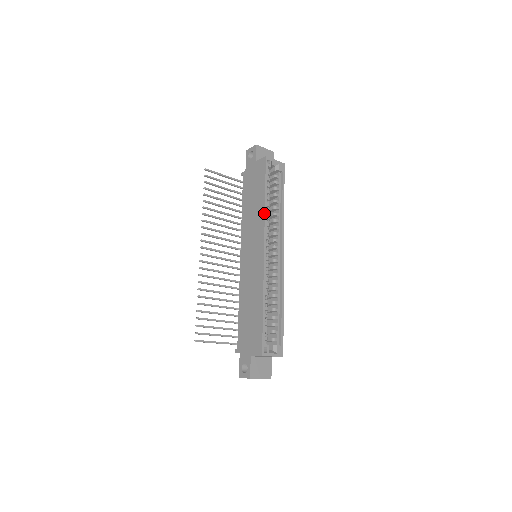
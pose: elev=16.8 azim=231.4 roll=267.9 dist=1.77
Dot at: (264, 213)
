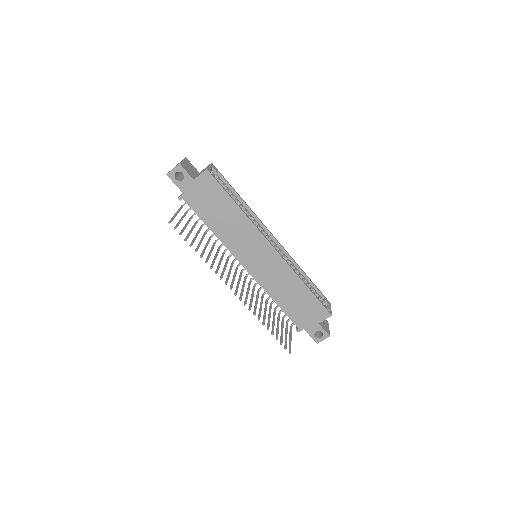
Dot at: (249, 219)
